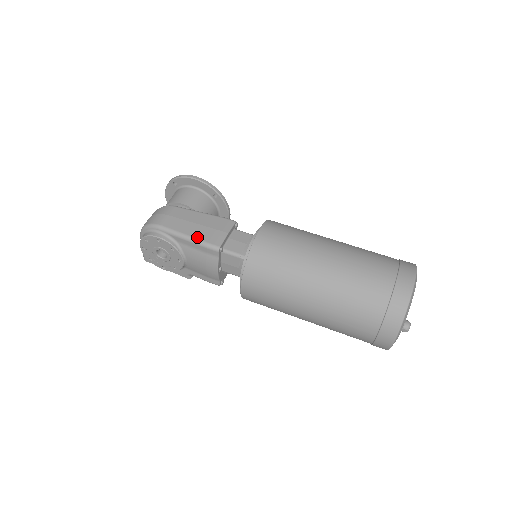
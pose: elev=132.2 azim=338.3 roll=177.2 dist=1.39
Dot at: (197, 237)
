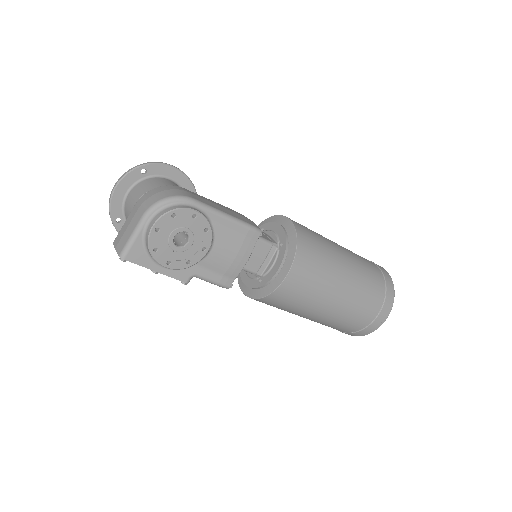
Dot at: (237, 217)
